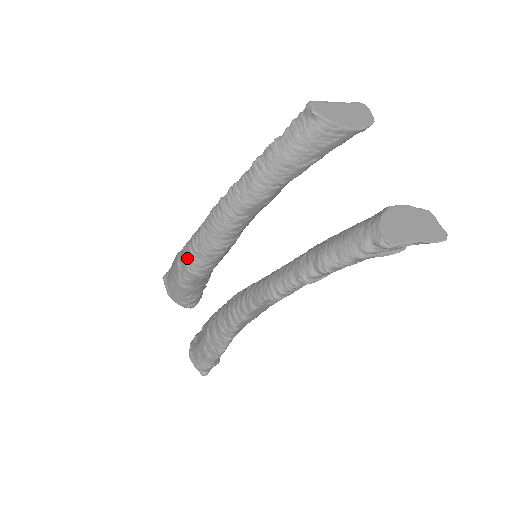
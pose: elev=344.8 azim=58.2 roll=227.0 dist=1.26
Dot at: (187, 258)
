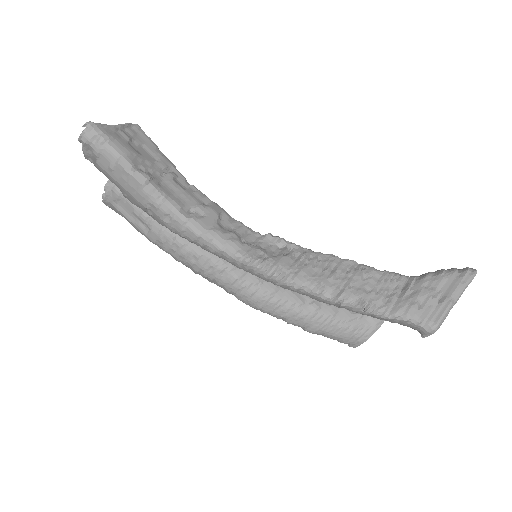
Dot at: occluded
